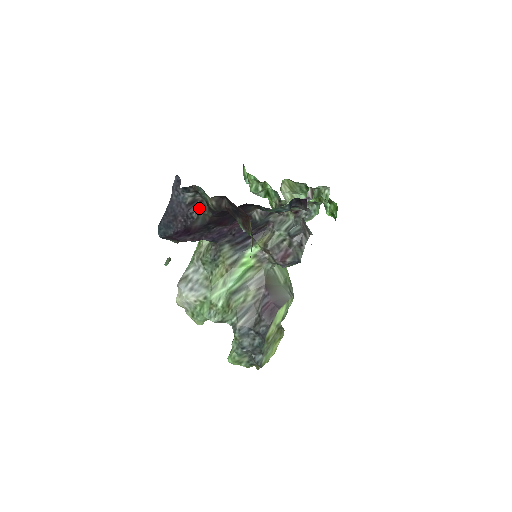
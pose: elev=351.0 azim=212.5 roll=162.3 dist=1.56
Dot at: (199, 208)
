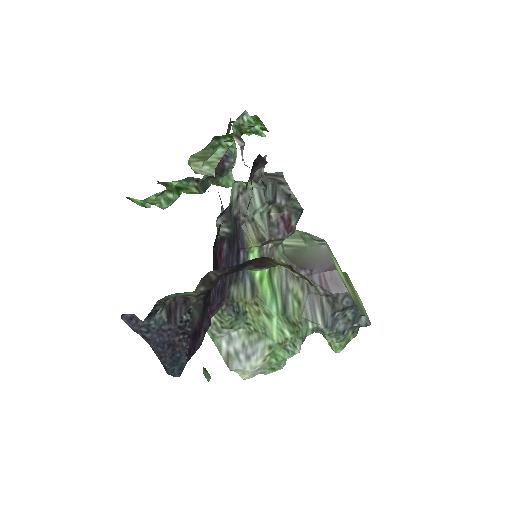
Dot at: (181, 306)
